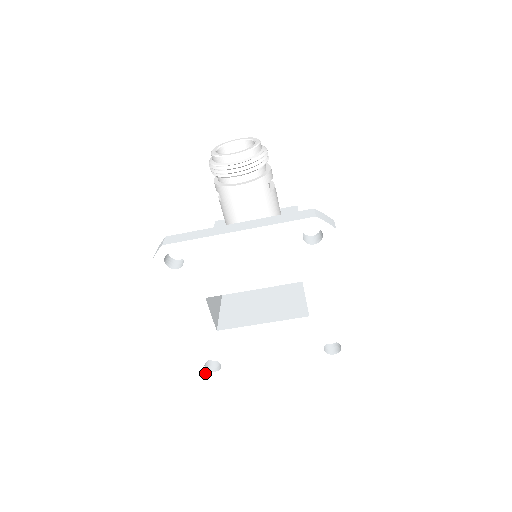
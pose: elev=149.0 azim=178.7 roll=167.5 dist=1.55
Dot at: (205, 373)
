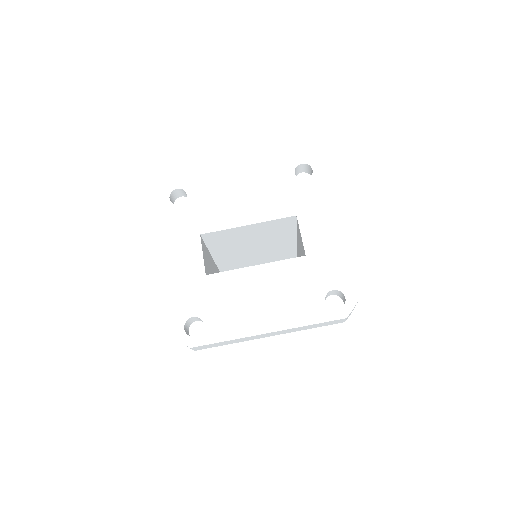
Dot at: (183, 339)
